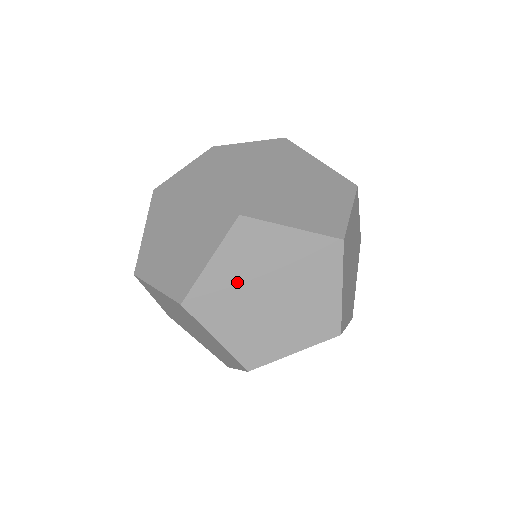
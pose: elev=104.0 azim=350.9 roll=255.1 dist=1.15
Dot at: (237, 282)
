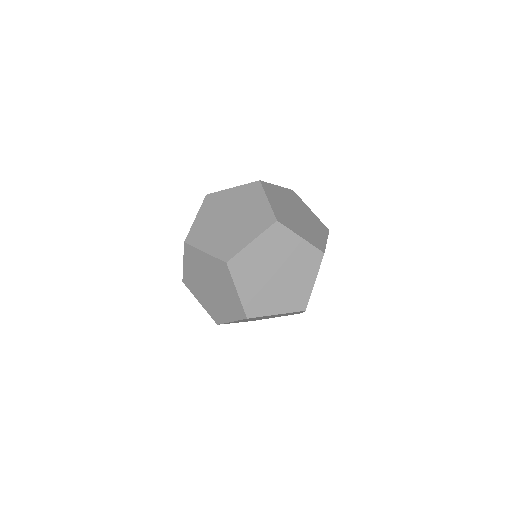
Dot at: (283, 209)
